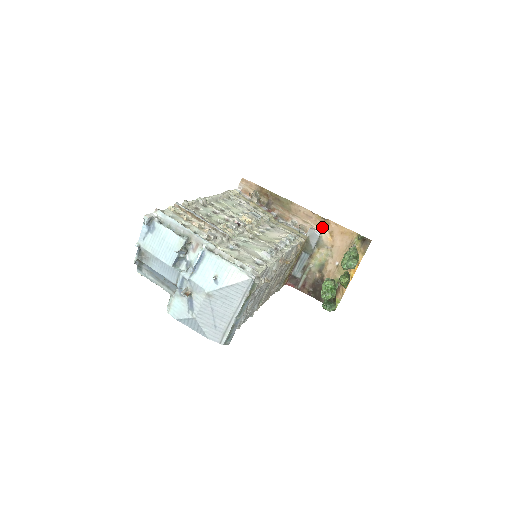
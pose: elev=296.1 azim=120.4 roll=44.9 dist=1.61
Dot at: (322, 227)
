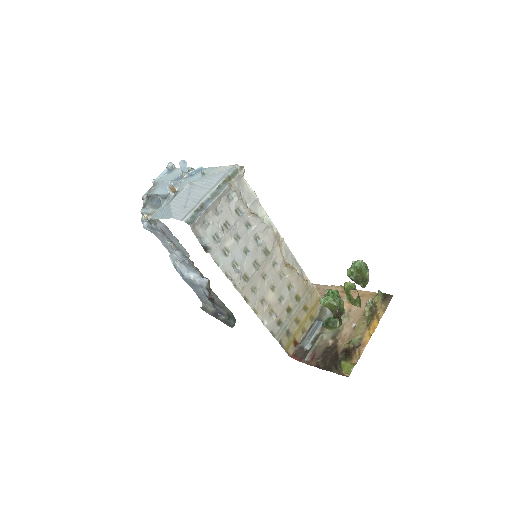
Dot at: occluded
